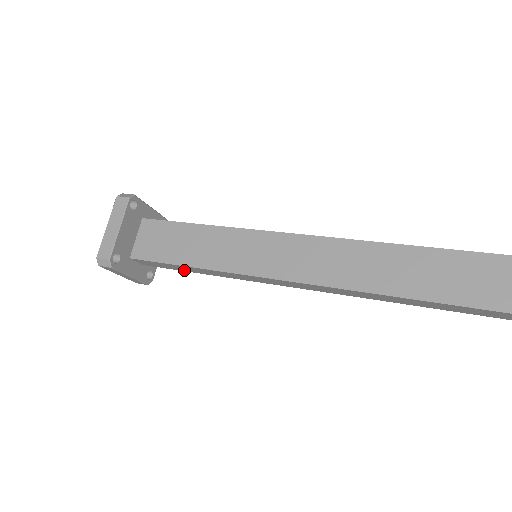
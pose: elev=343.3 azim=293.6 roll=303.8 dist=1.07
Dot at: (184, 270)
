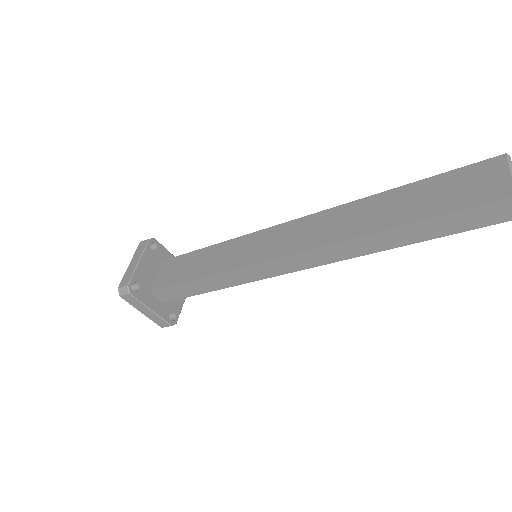
Dot at: (197, 292)
